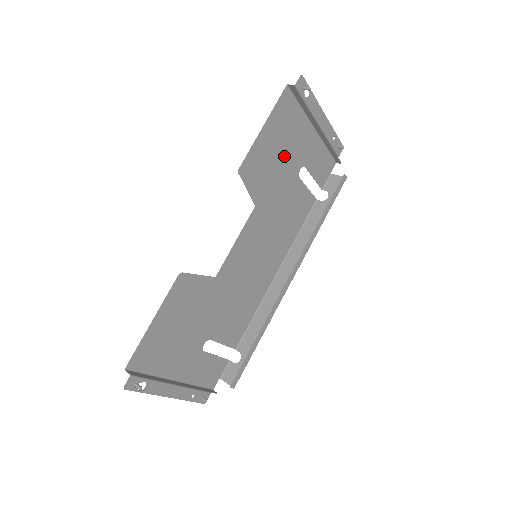
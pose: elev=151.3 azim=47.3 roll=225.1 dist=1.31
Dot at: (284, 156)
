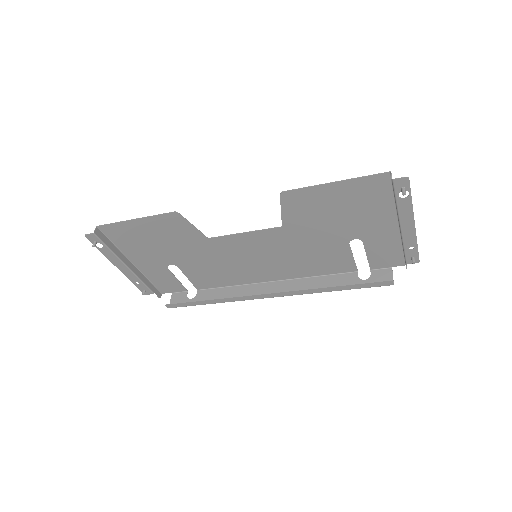
Dot at: (343, 218)
